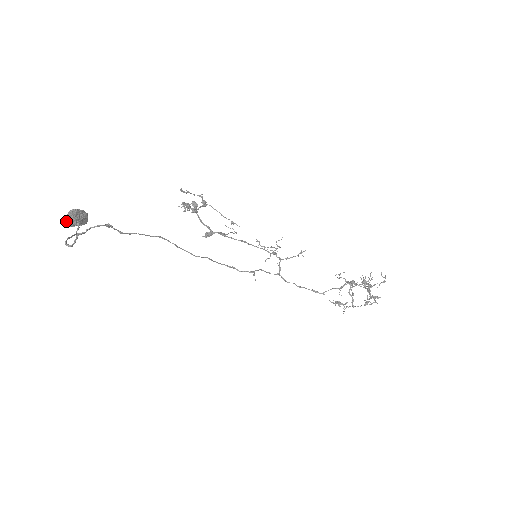
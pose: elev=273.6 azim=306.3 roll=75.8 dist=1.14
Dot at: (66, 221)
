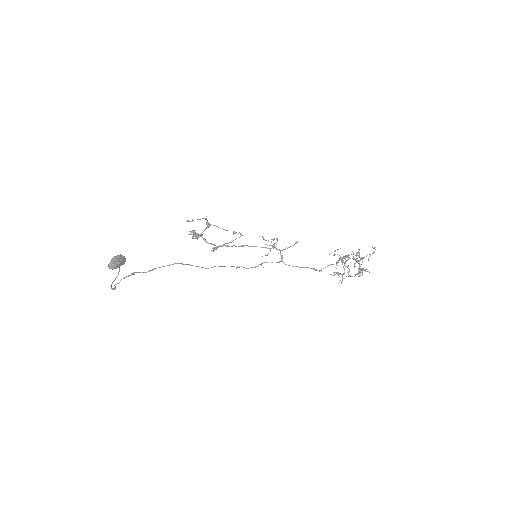
Dot at: (110, 268)
